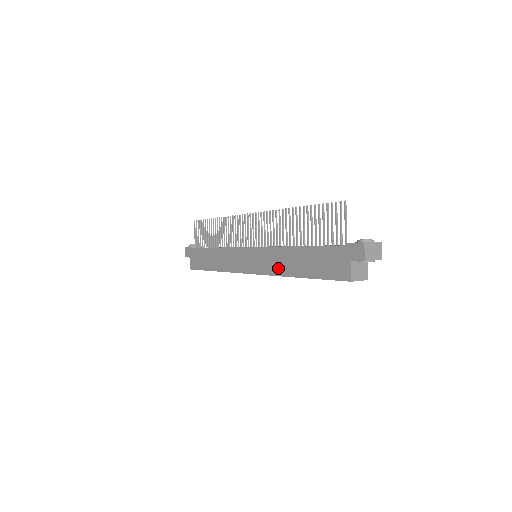
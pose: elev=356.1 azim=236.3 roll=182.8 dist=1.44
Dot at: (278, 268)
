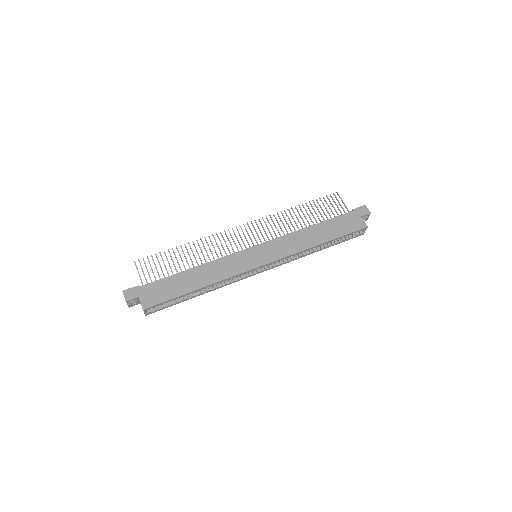
Dot at: (298, 246)
